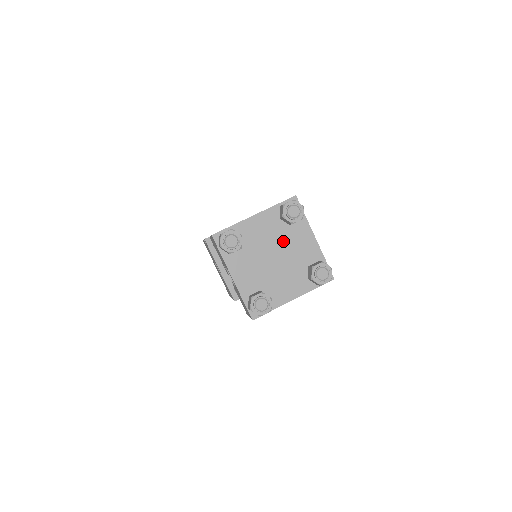
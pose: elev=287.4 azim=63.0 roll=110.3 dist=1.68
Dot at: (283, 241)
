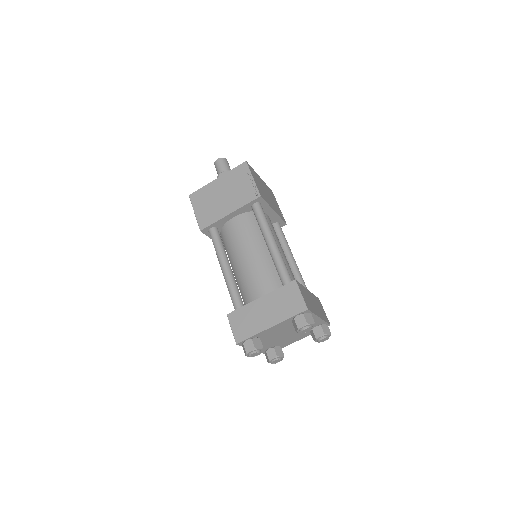
Dot at: occluded
